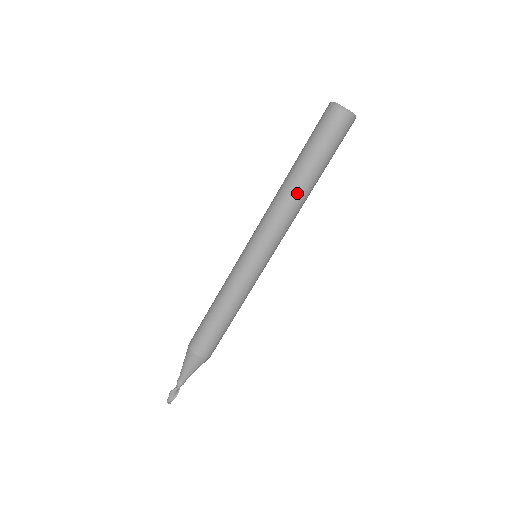
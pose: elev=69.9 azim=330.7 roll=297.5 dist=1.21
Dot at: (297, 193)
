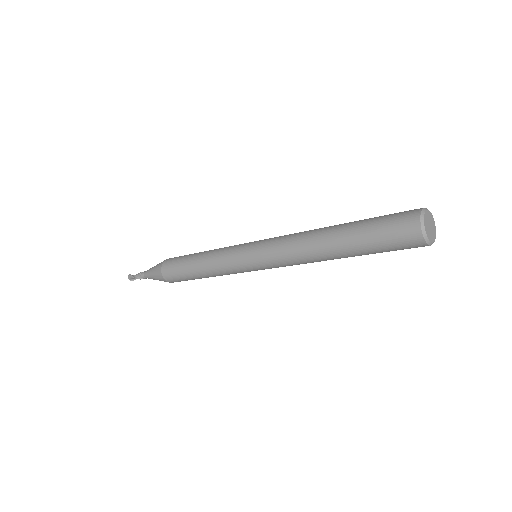
Dot at: occluded
